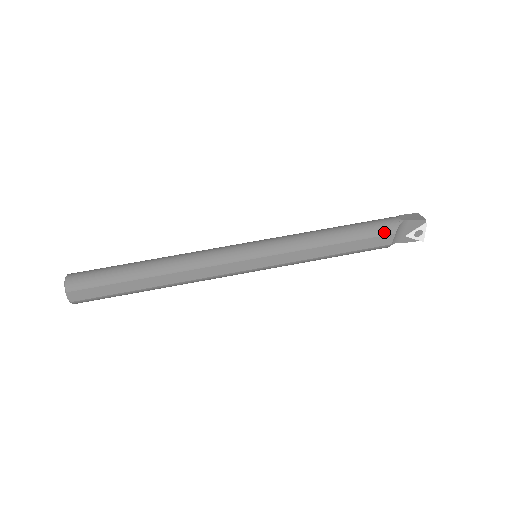
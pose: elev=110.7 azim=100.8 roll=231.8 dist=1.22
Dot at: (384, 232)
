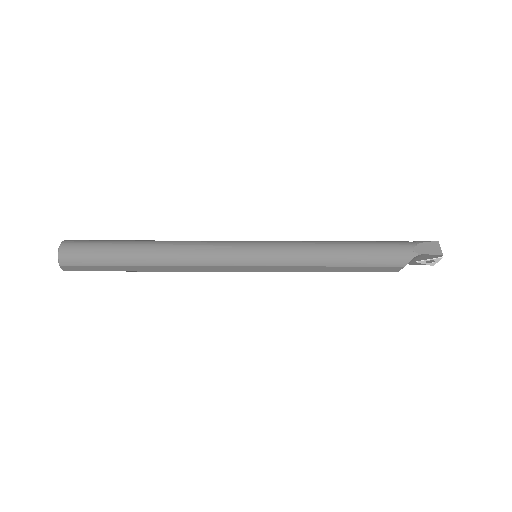
Dot at: (393, 264)
